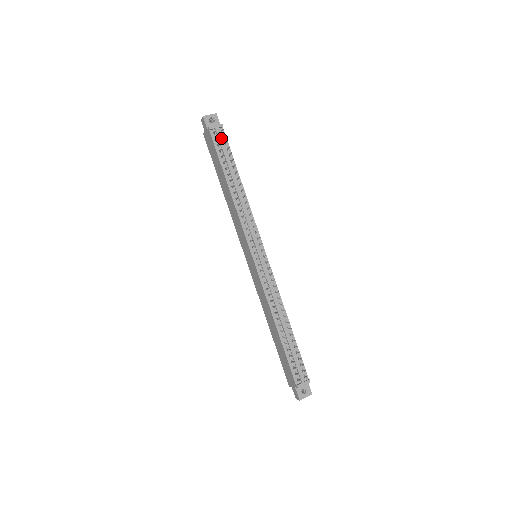
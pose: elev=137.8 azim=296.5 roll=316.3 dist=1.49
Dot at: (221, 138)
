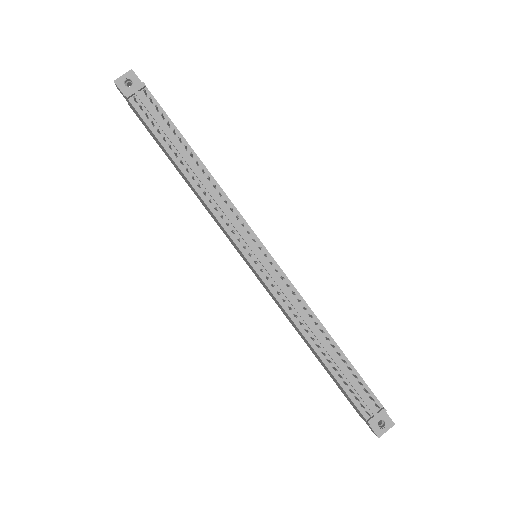
Dot at: (148, 104)
